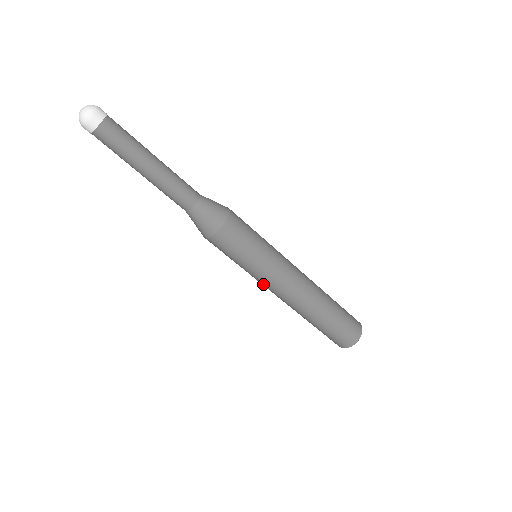
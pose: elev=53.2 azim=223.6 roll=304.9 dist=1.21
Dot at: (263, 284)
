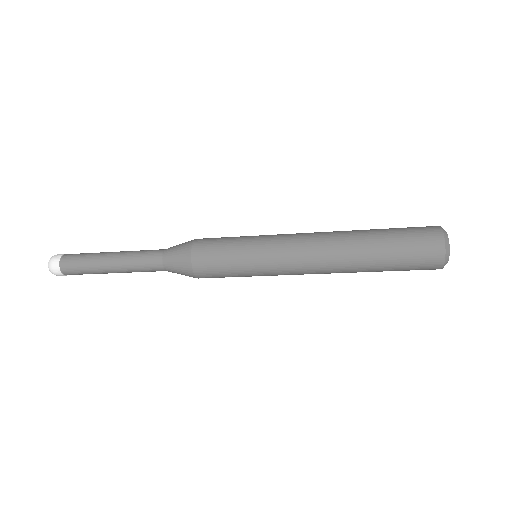
Dot at: occluded
